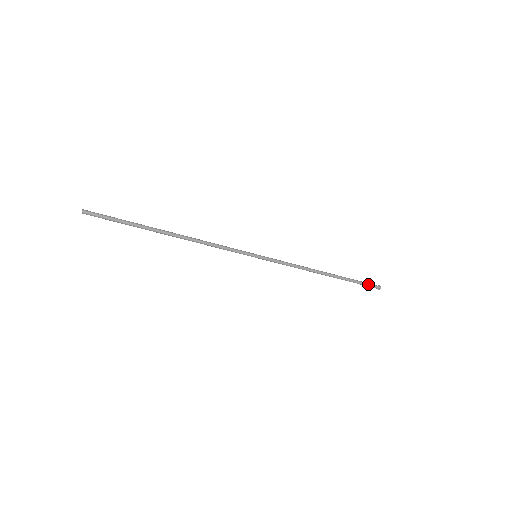
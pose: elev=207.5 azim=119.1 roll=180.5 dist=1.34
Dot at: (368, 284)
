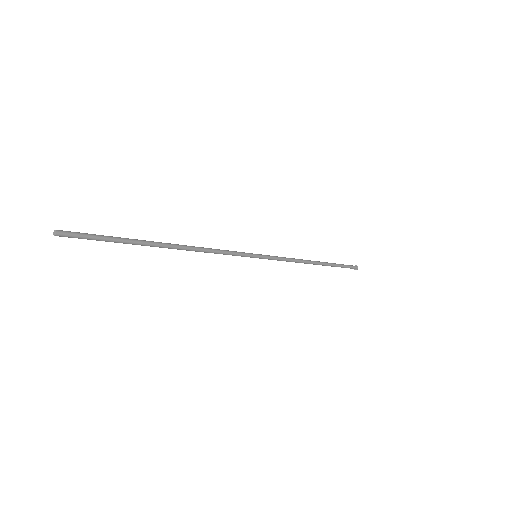
Dot at: occluded
